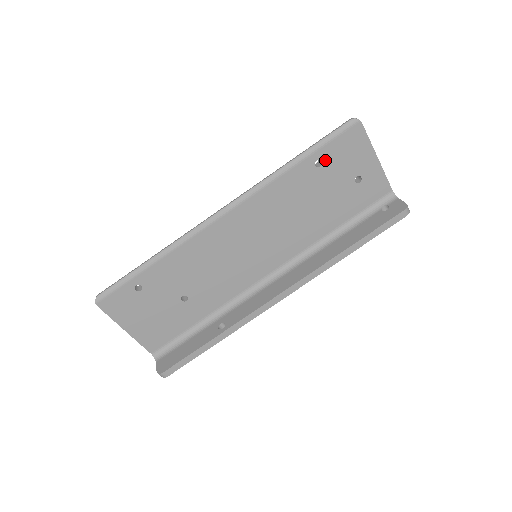
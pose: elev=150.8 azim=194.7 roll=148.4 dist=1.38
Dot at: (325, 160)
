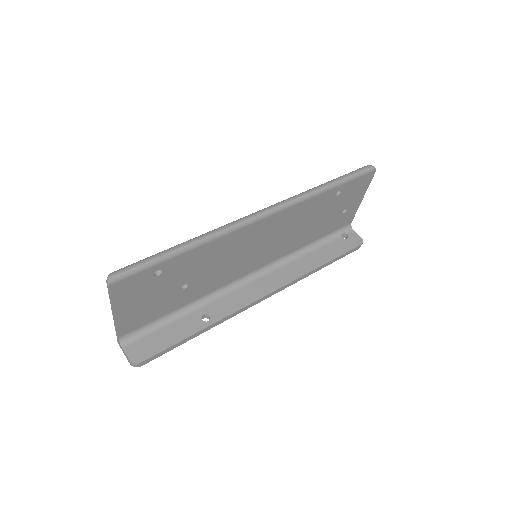
Dot at: (343, 192)
